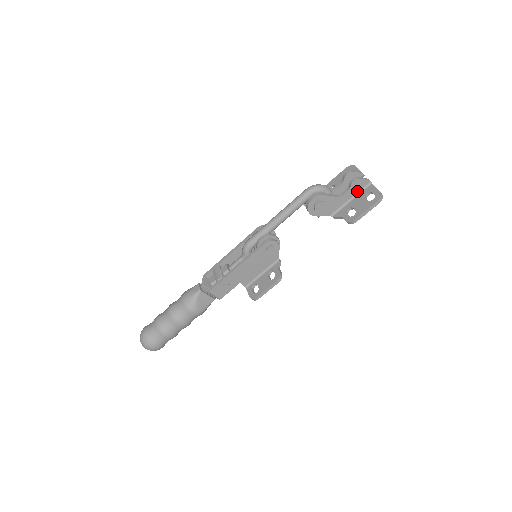
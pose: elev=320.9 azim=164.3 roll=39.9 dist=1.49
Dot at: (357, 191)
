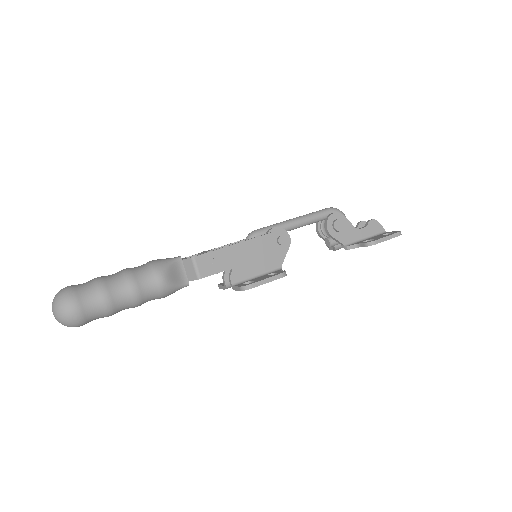
Dot at: (372, 233)
